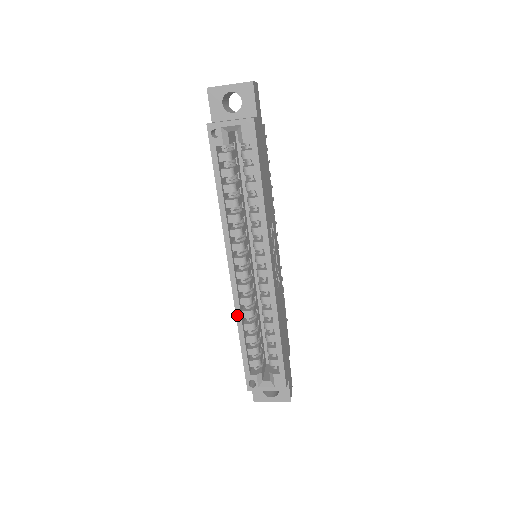
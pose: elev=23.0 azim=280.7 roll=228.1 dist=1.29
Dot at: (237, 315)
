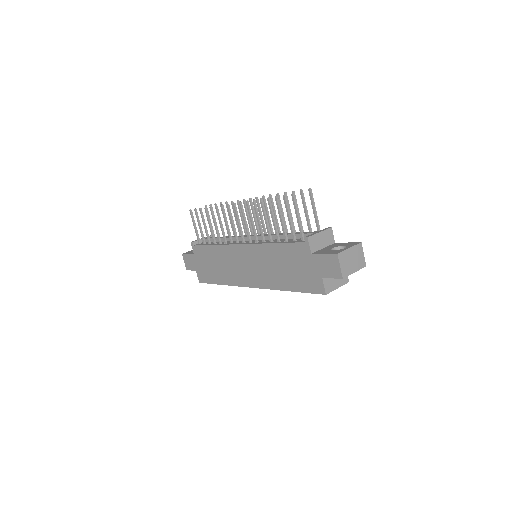
Dot at: (232, 285)
